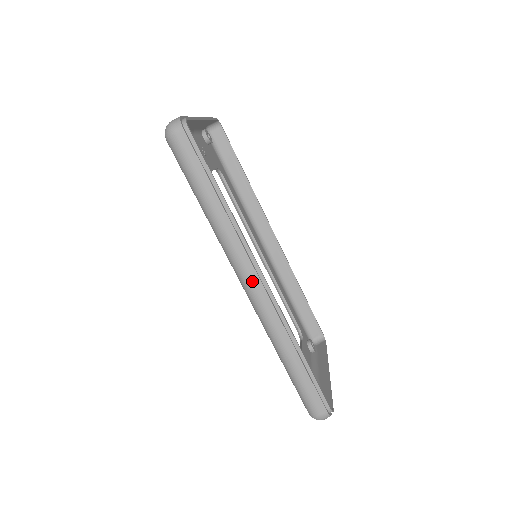
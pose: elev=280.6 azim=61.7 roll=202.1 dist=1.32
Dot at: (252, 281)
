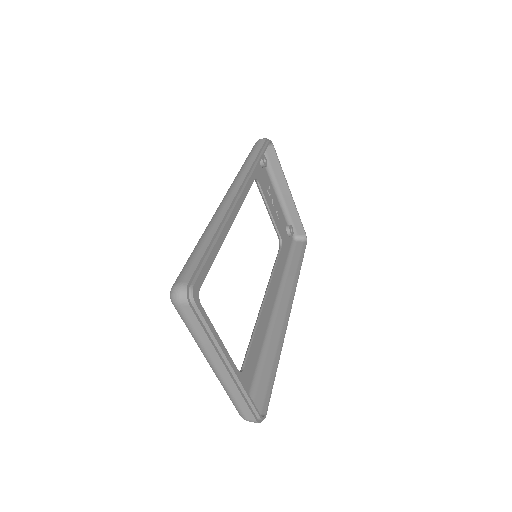
Dot at: (232, 191)
